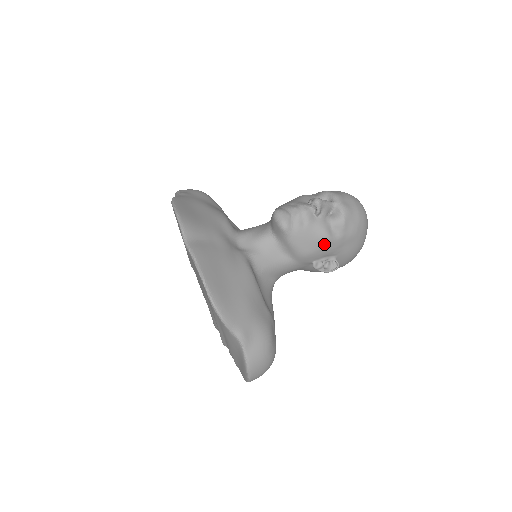
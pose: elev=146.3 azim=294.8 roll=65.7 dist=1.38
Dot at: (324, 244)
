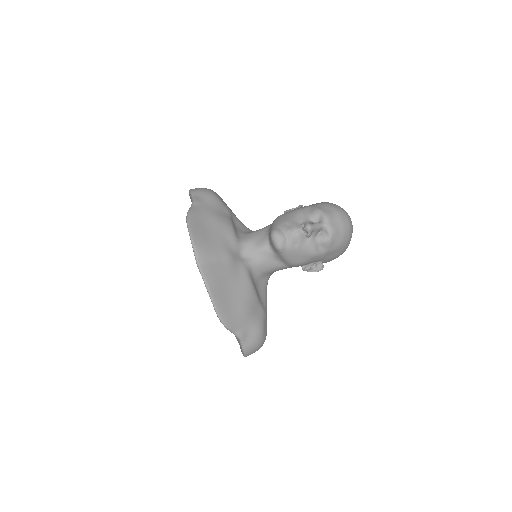
Dot at: (312, 258)
